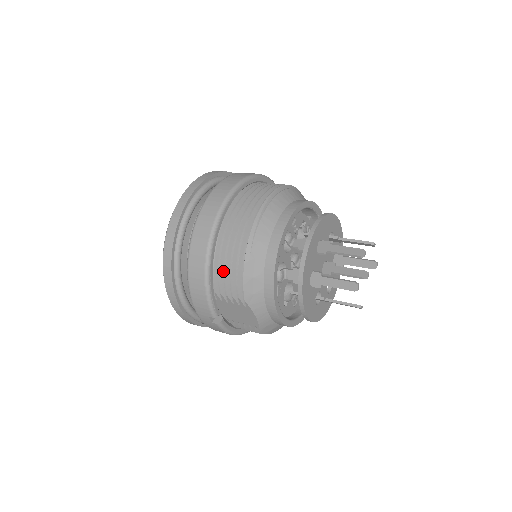
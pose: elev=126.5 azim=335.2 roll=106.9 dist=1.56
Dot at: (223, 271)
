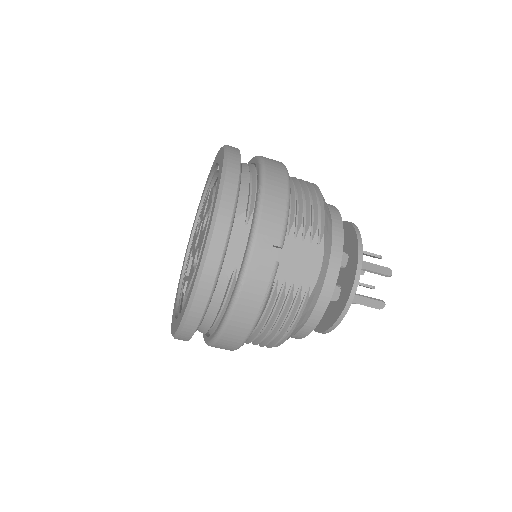
Dot at: (296, 202)
